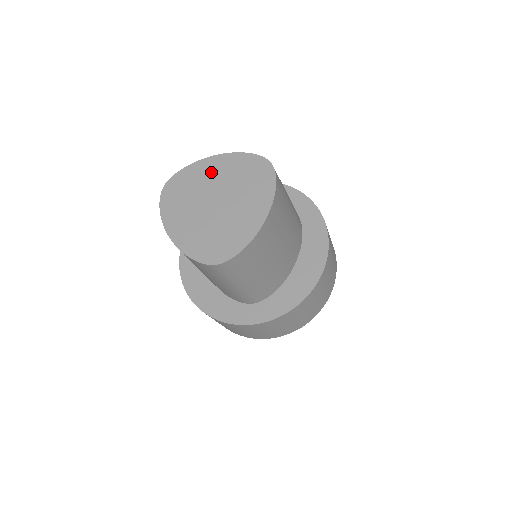
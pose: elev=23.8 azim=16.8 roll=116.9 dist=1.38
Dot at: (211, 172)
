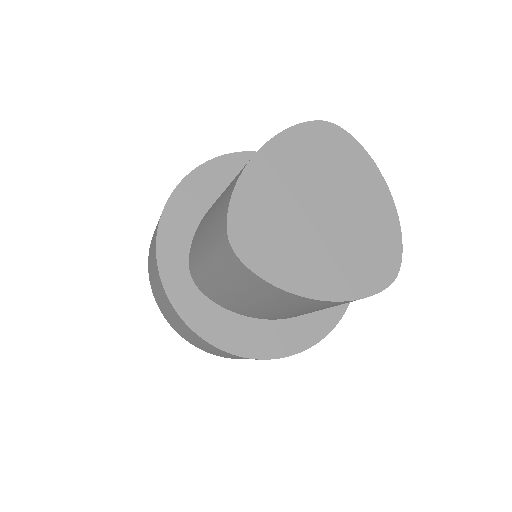
Dot at: (275, 179)
